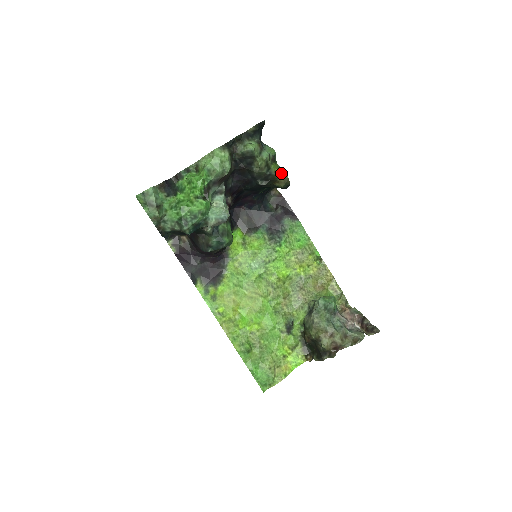
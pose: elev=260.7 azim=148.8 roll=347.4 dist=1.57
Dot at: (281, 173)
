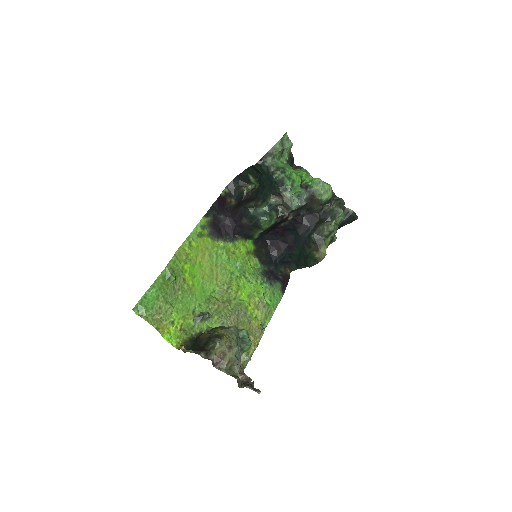
Dot at: occluded
